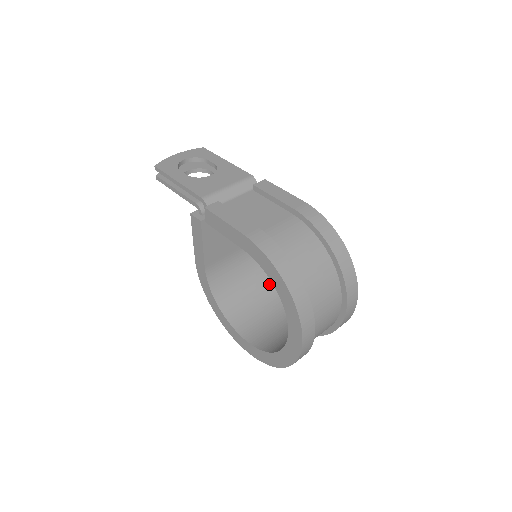
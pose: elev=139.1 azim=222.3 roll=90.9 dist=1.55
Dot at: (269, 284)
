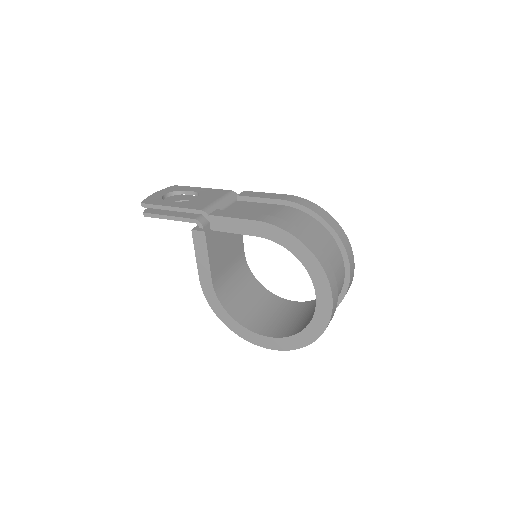
Dot at: (264, 291)
